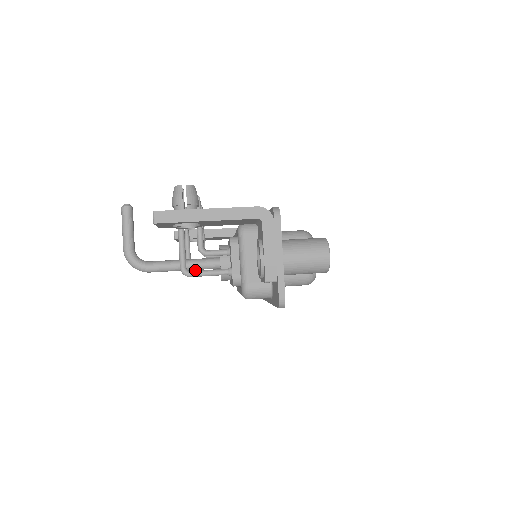
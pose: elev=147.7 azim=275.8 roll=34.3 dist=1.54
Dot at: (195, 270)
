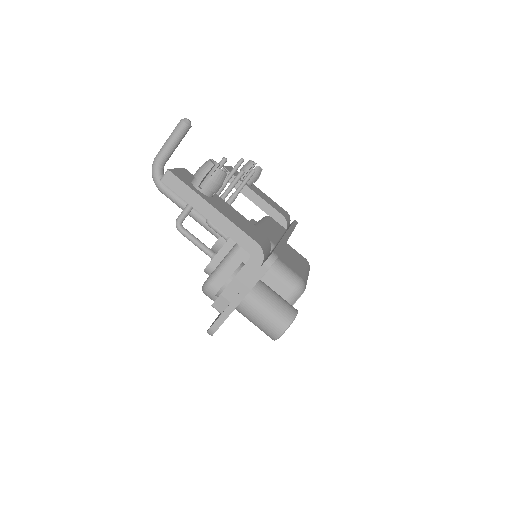
Dot at: occluded
